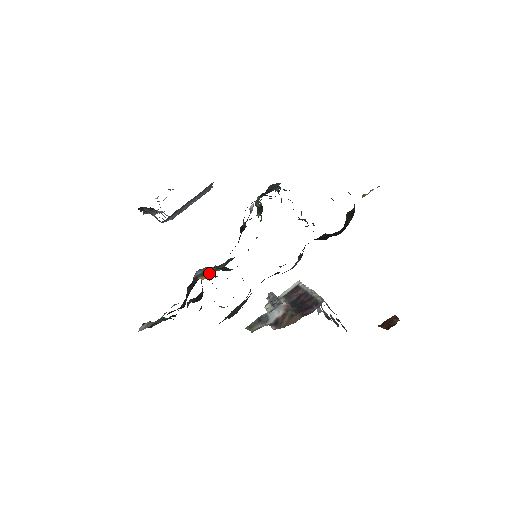
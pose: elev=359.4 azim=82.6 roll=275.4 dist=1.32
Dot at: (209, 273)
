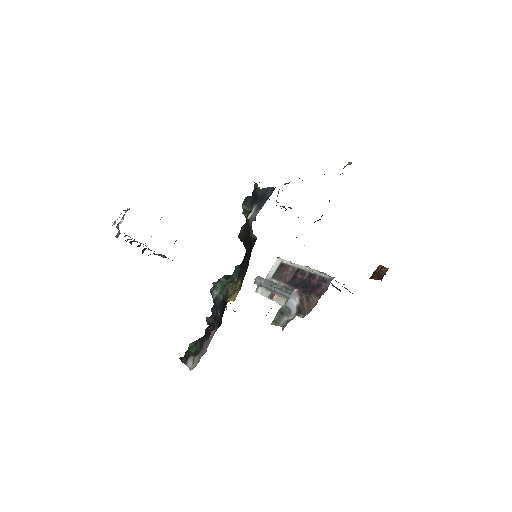
Dot at: (232, 291)
